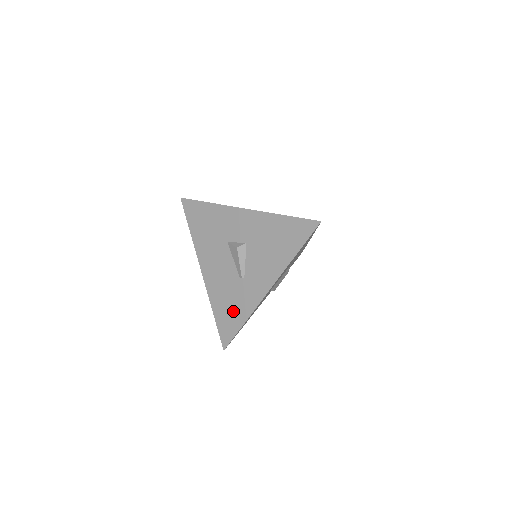
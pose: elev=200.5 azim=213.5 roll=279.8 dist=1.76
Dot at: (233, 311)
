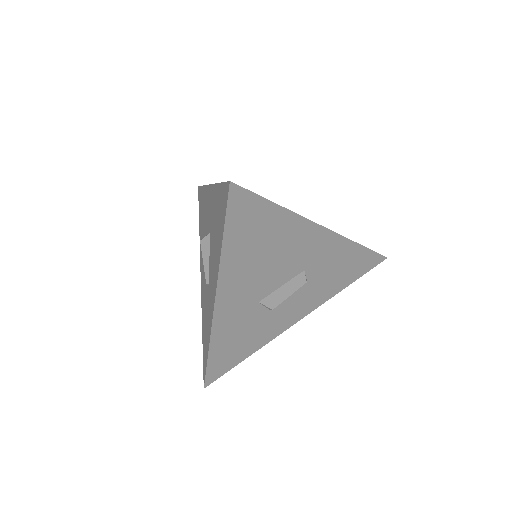
Dot at: (206, 332)
